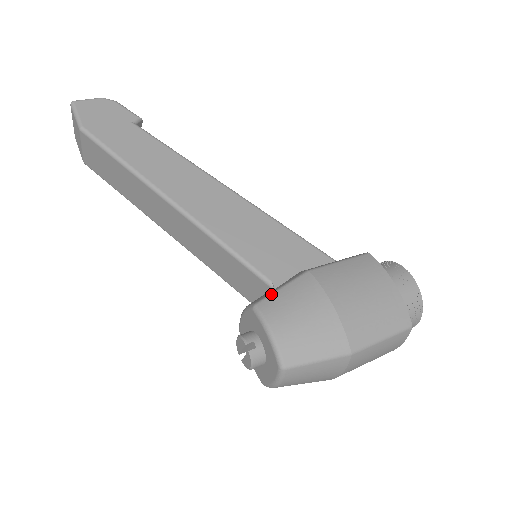
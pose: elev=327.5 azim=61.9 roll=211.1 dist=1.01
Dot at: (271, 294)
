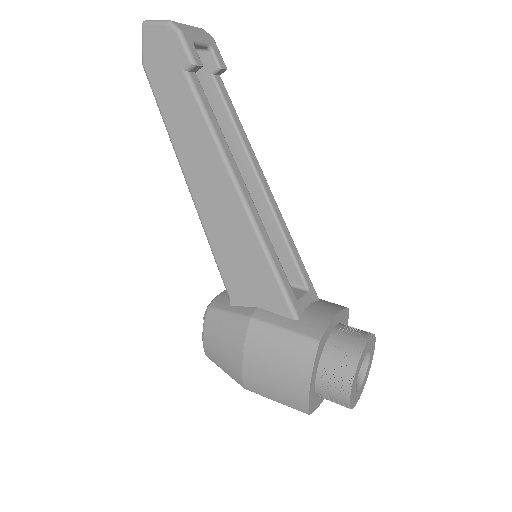
Dot at: (219, 310)
